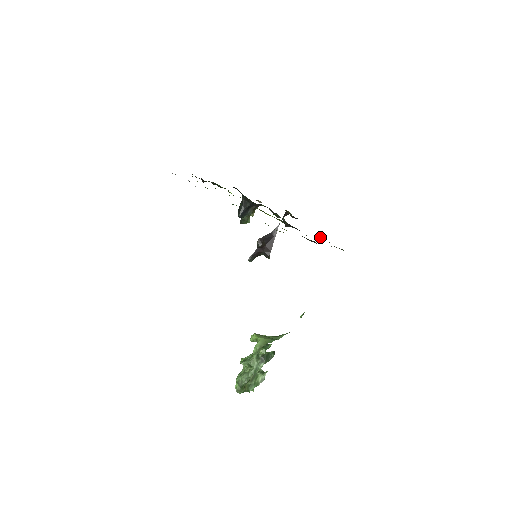
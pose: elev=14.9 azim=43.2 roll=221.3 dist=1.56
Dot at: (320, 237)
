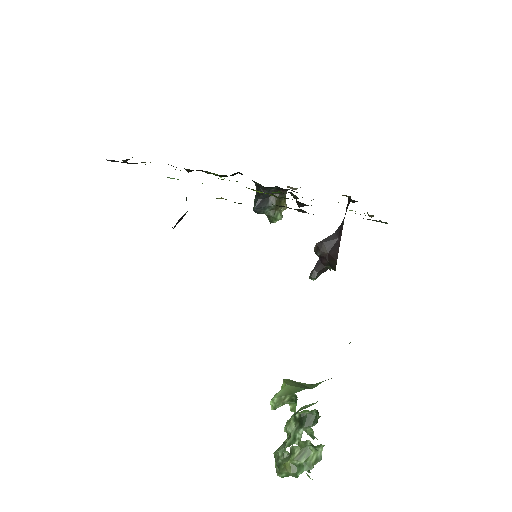
Dot at: (368, 215)
